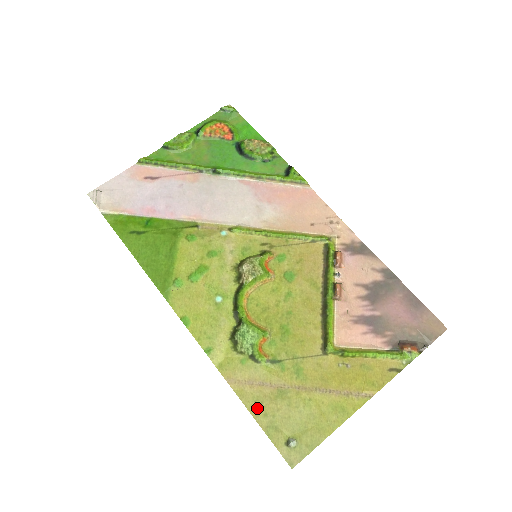
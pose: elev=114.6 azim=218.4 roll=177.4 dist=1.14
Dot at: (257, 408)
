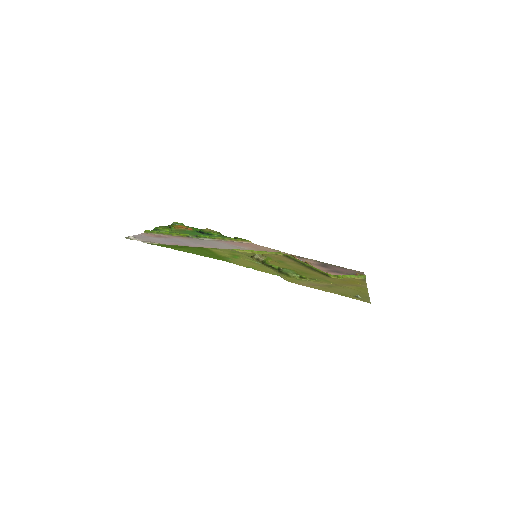
Dot at: (327, 290)
